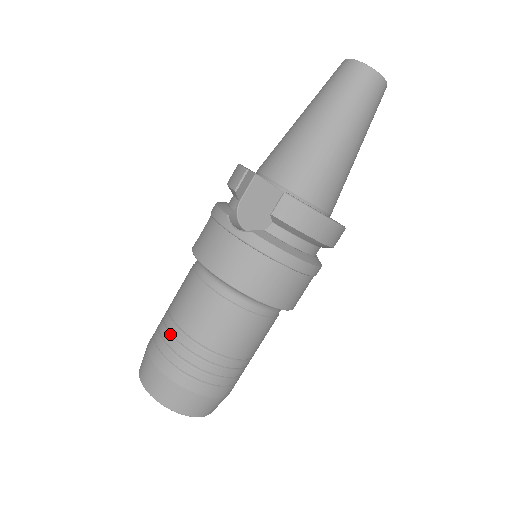
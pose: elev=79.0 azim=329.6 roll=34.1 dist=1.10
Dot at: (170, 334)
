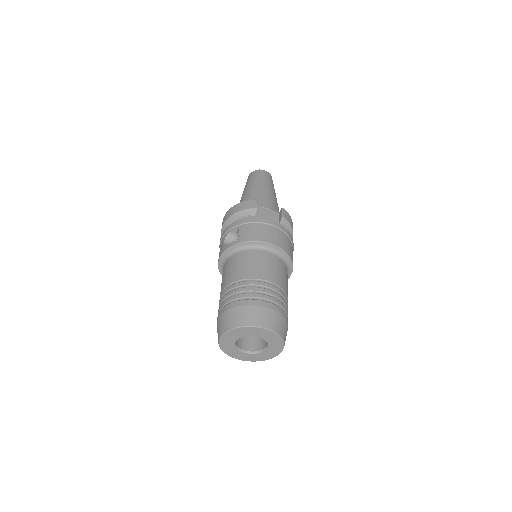
Dot at: (259, 286)
